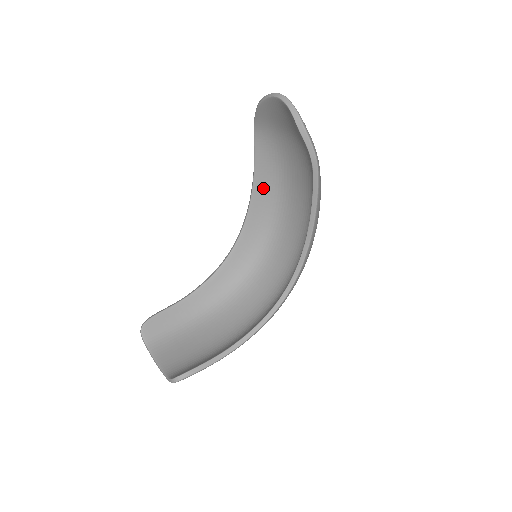
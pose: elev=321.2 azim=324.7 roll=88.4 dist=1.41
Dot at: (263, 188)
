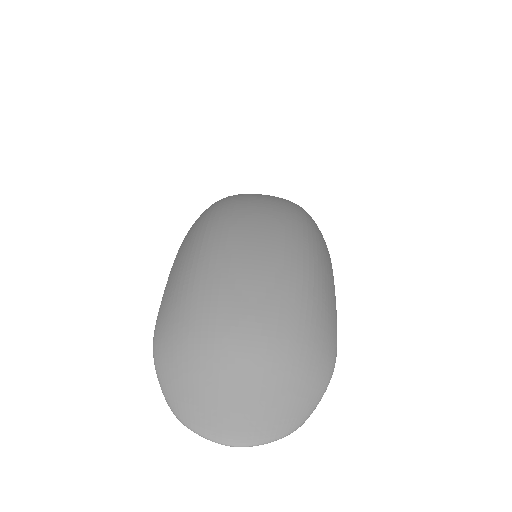
Dot at: occluded
